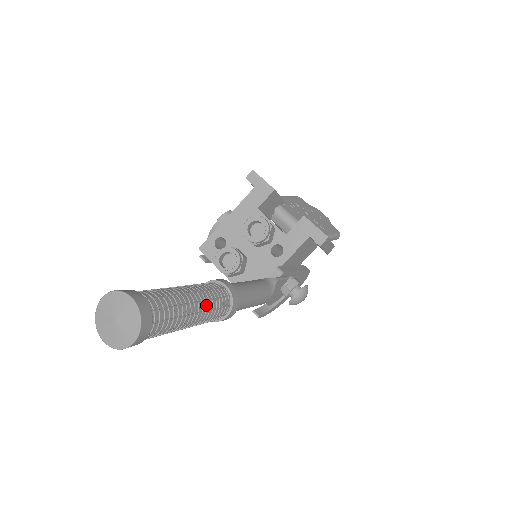
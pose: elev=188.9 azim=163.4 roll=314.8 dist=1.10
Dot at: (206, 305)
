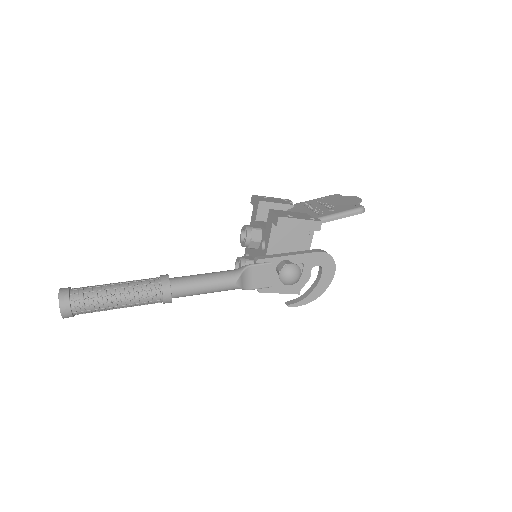
Dot at: (128, 289)
